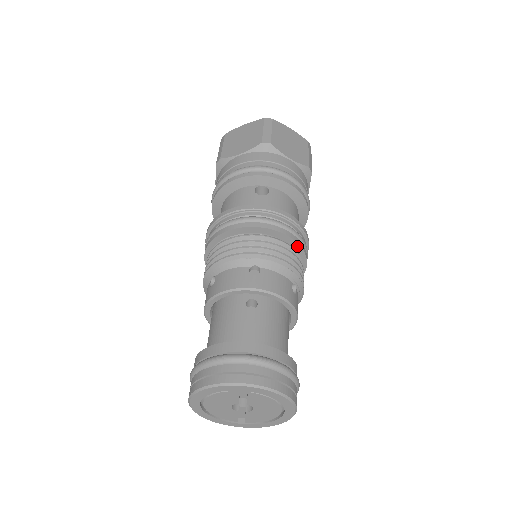
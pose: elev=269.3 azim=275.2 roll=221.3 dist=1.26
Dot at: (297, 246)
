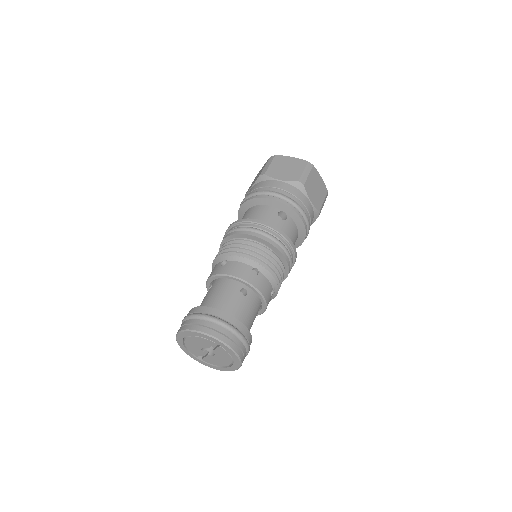
Dot at: (287, 266)
